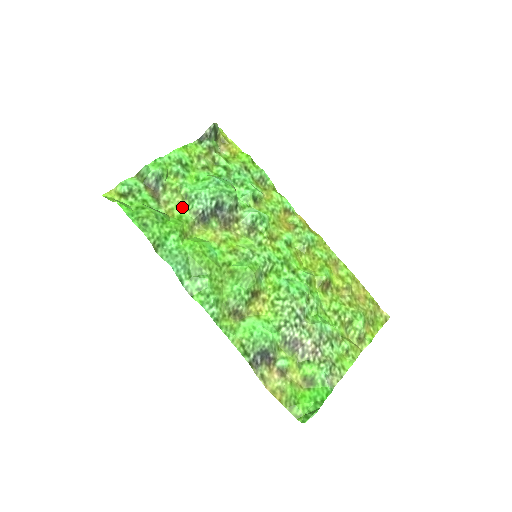
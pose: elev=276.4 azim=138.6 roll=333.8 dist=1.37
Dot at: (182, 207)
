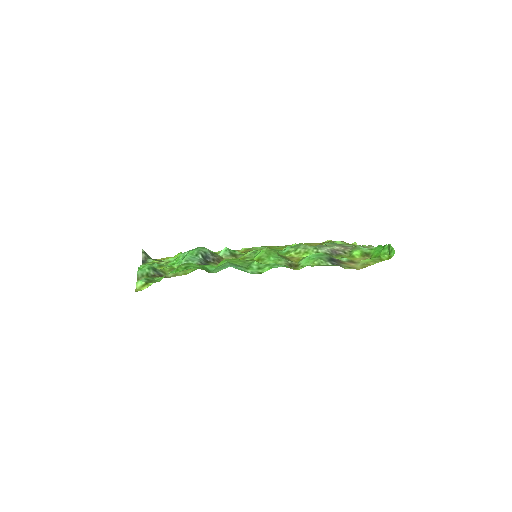
Dot at: (187, 270)
